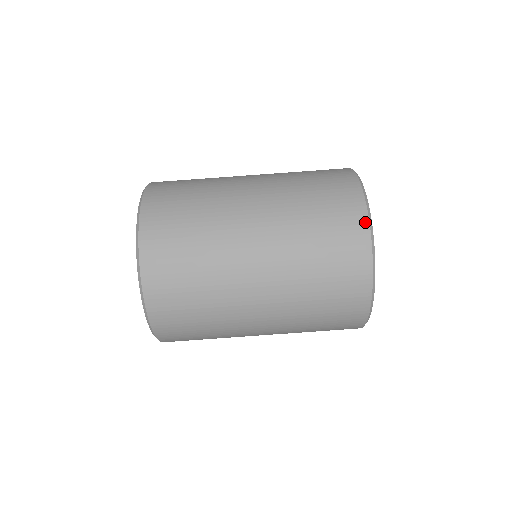
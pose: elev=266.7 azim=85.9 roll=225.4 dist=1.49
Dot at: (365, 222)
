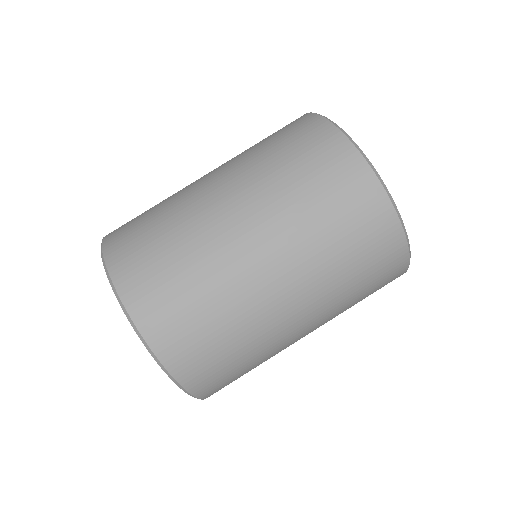
Dot at: (363, 165)
